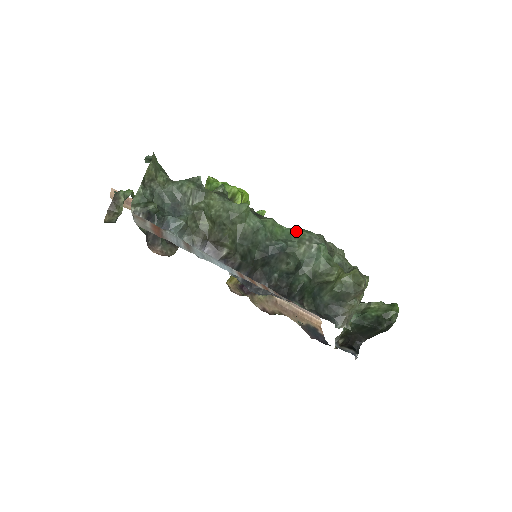
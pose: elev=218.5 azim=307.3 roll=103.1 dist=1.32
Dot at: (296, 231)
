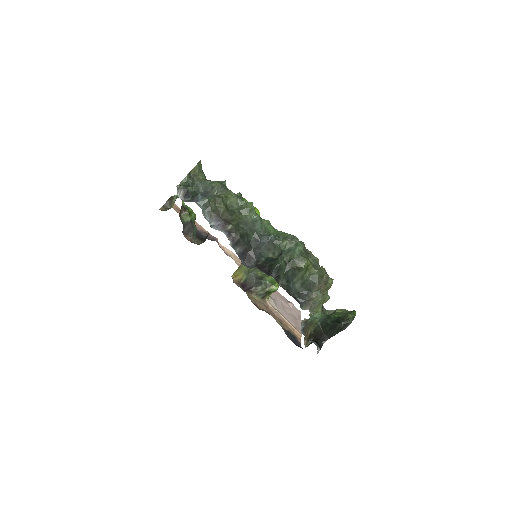
Dot at: (284, 233)
